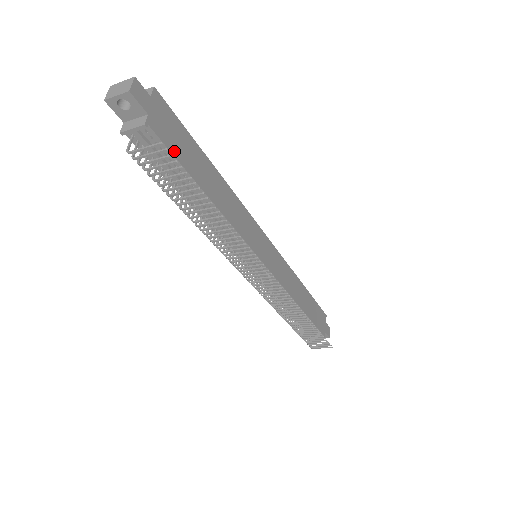
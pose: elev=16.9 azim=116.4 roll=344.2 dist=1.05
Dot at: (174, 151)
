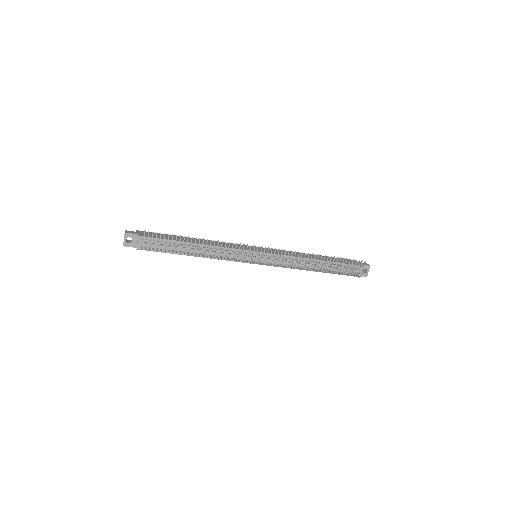
Dot at: occluded
